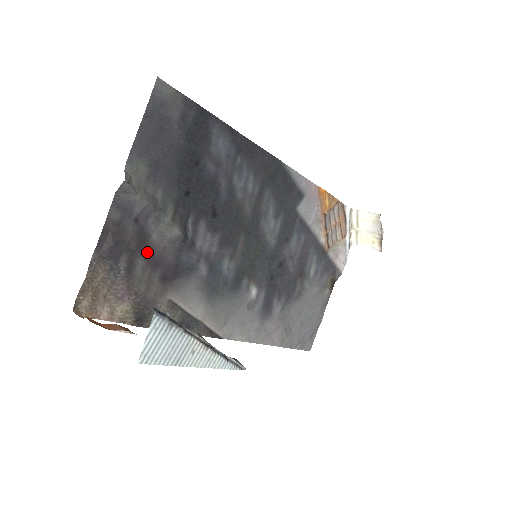
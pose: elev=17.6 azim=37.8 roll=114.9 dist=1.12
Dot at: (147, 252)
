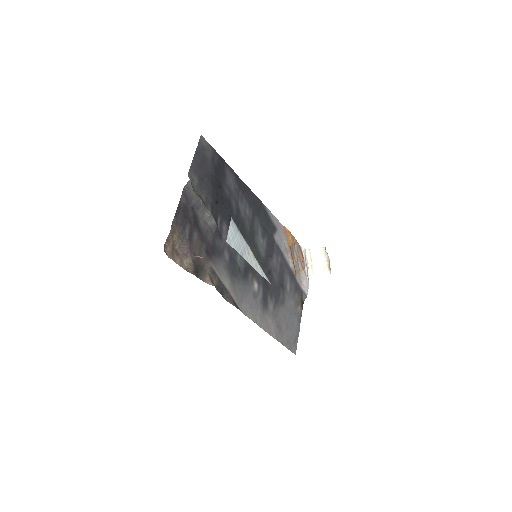
Dot at: (199, 230)
